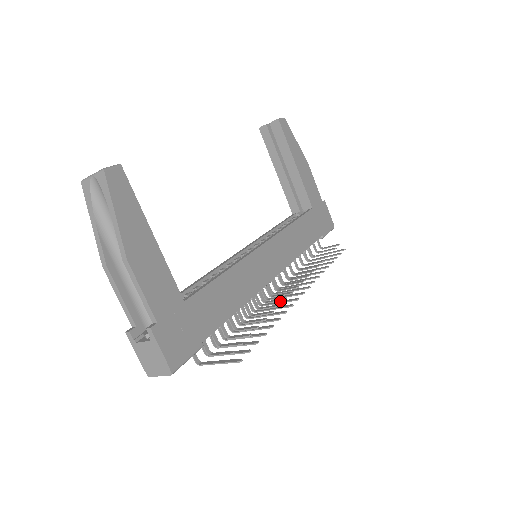
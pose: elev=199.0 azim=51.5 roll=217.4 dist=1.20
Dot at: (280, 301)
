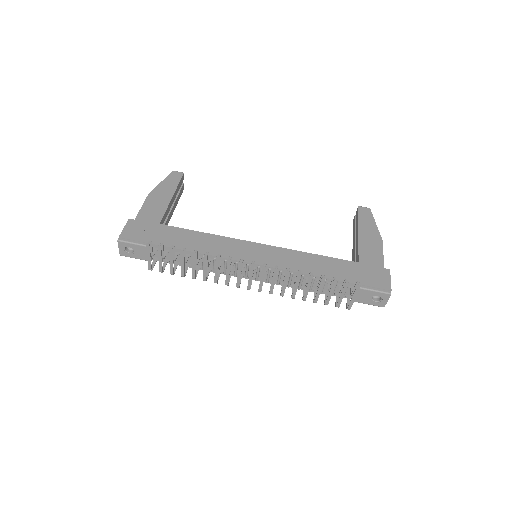
Dot at: (240, 274)
